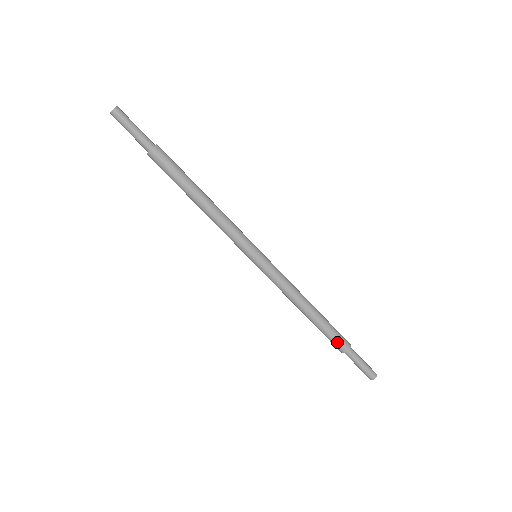
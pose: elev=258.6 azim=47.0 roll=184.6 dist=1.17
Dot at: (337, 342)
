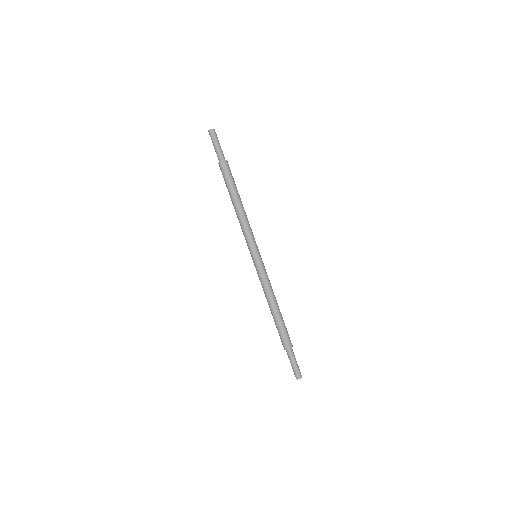
Dot at: (286, 338)
